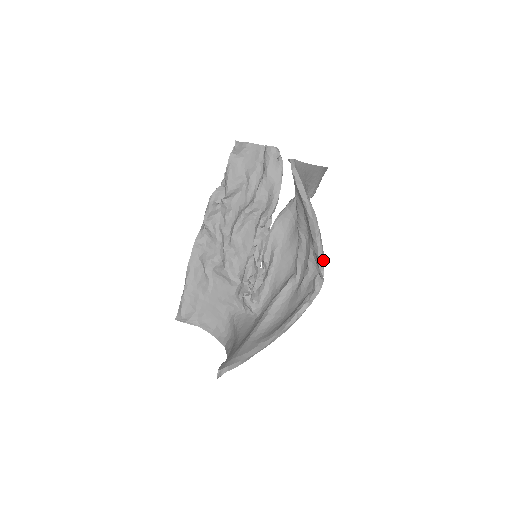
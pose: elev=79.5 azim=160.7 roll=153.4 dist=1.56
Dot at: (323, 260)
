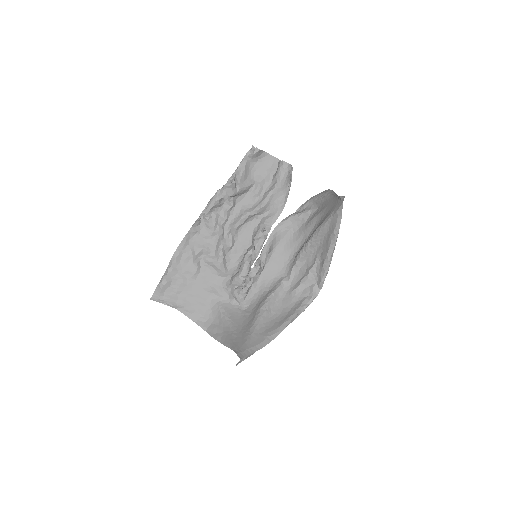
Dot at: occluded
